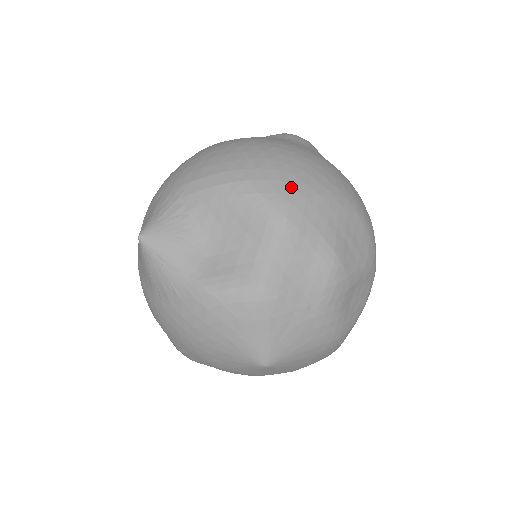
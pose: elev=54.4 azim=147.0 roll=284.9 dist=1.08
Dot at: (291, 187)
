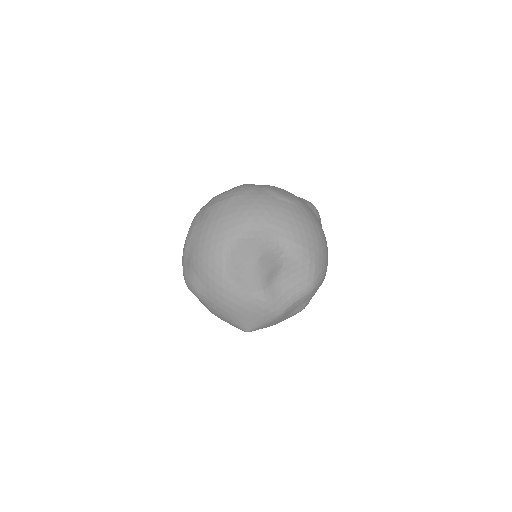
Dot at: (322, 274)
